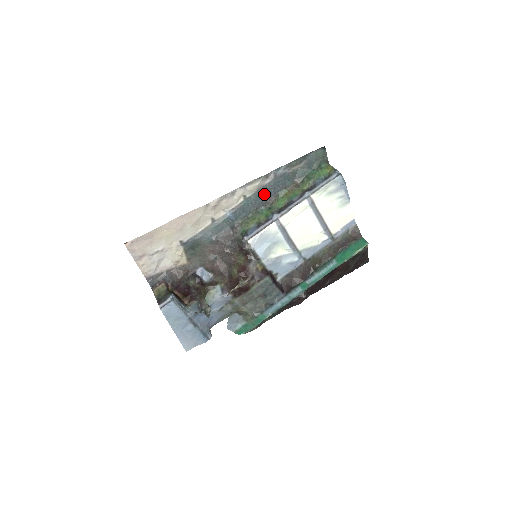
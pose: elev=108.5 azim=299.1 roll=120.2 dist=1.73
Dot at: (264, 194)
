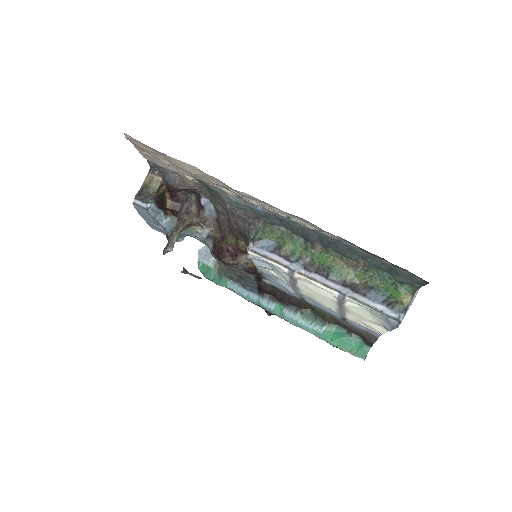
Dot at: (313, 235)
